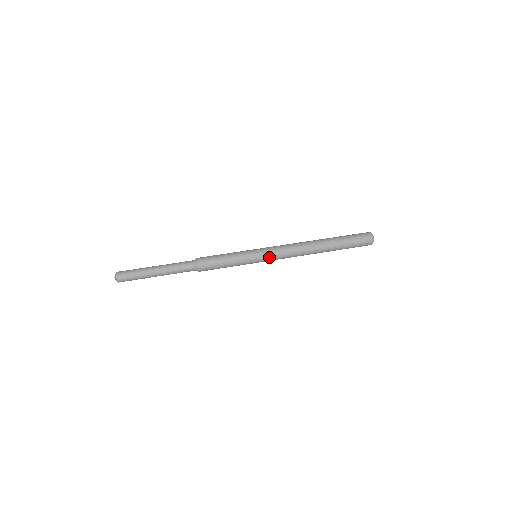
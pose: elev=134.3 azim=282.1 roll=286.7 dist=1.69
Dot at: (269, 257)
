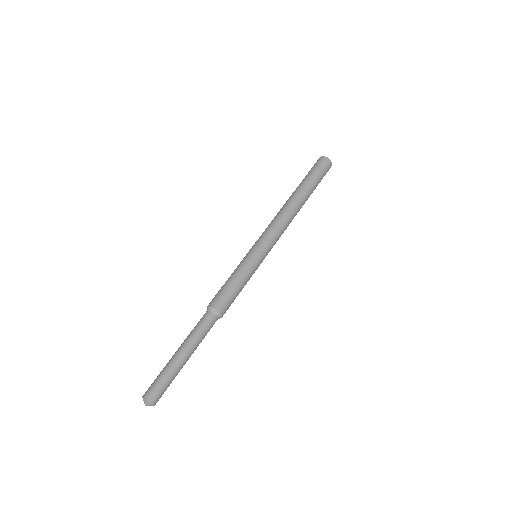
Dot at: occluded
